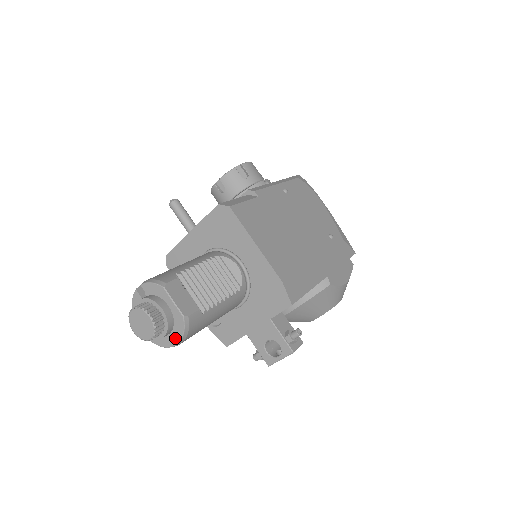
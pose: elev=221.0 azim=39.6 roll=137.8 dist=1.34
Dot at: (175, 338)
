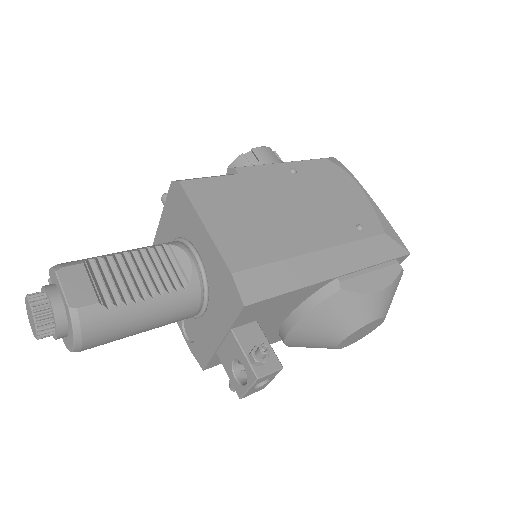
Dot at: (71, 338)
